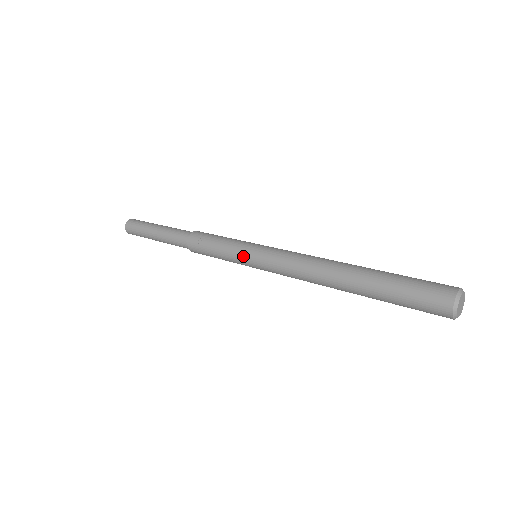
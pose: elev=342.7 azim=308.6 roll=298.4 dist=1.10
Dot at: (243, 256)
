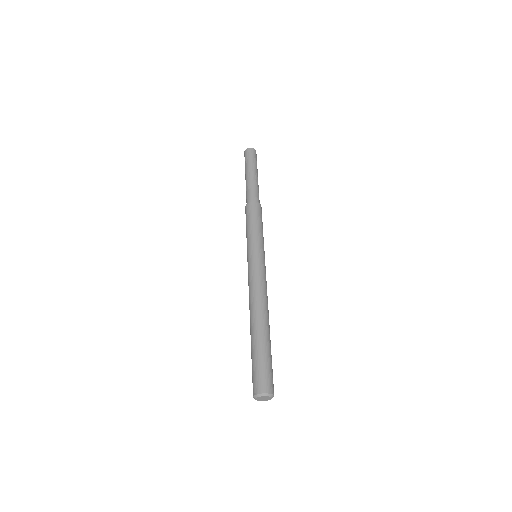
Dot at: (247, 252)
